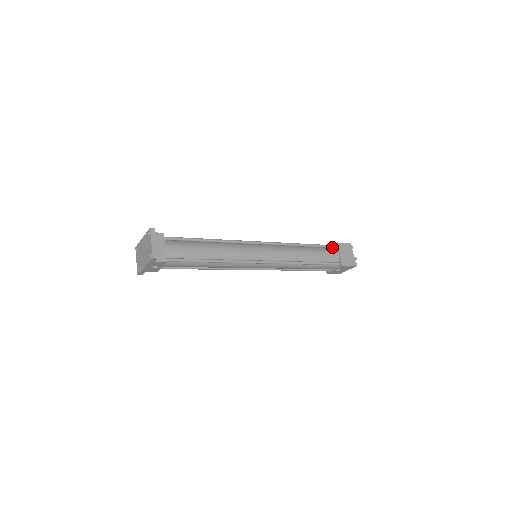
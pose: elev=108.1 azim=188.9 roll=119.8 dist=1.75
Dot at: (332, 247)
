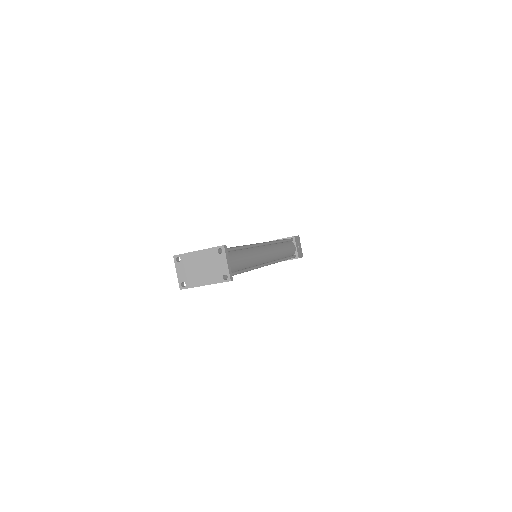
Dot at: (291, 240)
